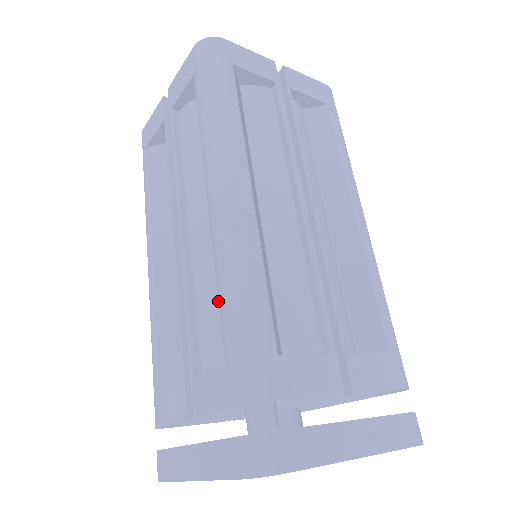
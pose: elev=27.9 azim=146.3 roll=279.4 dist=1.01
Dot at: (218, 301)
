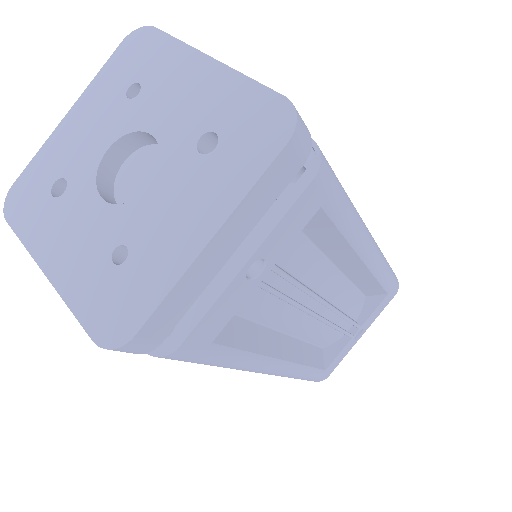
Dot at: occluded
